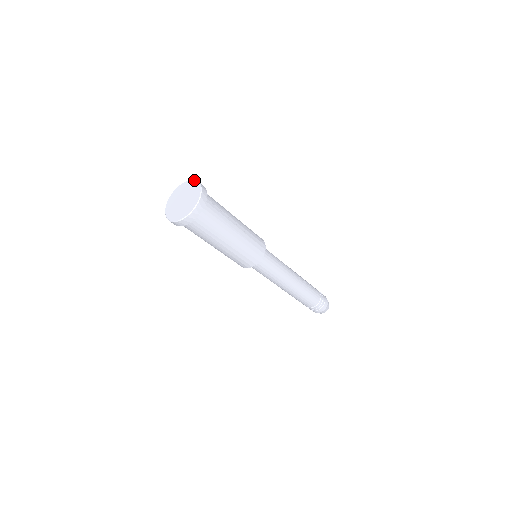
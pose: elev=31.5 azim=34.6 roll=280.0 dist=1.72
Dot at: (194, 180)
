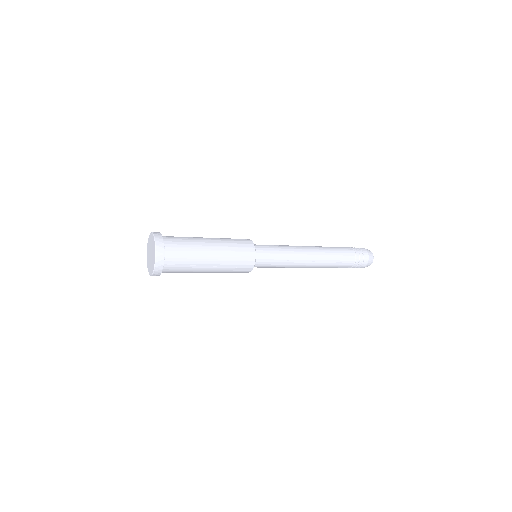
Dot at: (155, 247)
